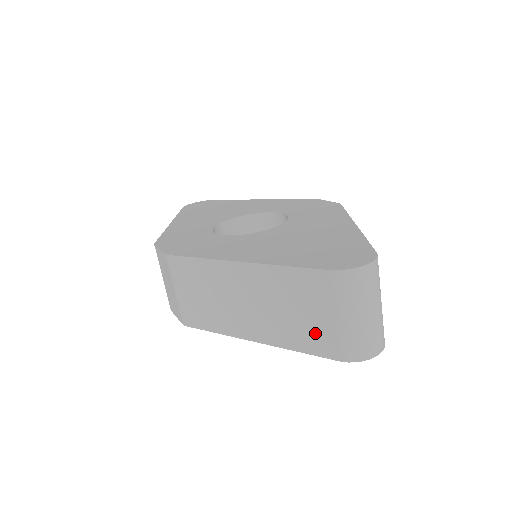
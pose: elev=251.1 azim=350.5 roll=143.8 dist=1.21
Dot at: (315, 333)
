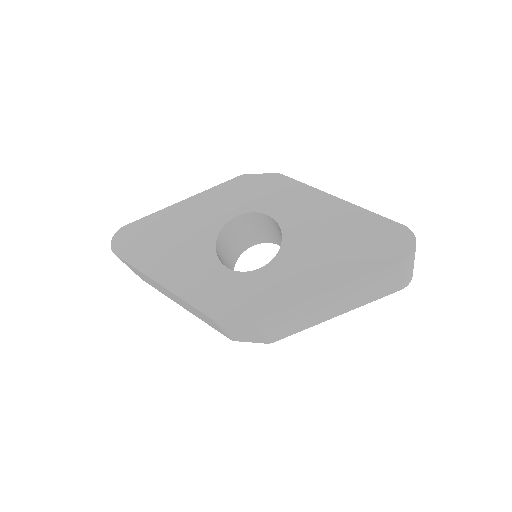
Dot at: (387, 289)
